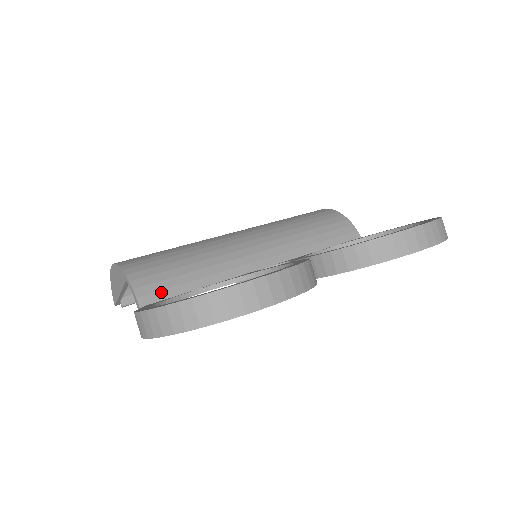
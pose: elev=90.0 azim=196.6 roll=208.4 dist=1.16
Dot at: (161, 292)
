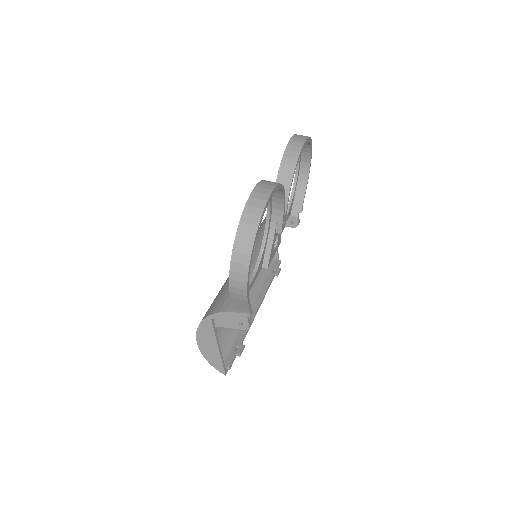
Dot at: occluded
